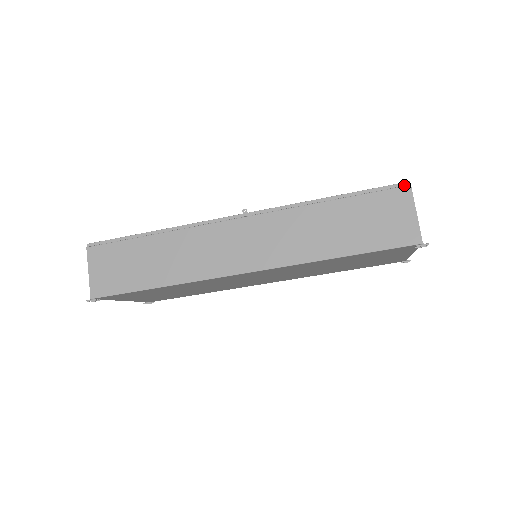
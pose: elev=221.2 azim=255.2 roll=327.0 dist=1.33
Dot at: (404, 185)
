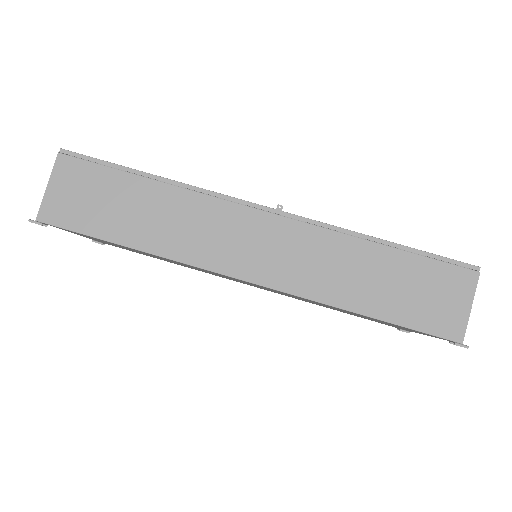
Dot at: (473, 268)
